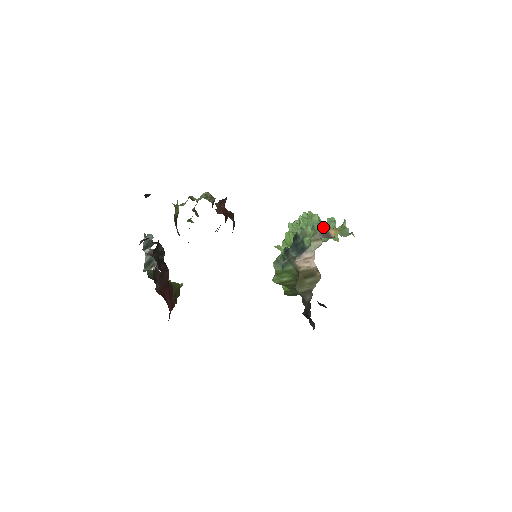
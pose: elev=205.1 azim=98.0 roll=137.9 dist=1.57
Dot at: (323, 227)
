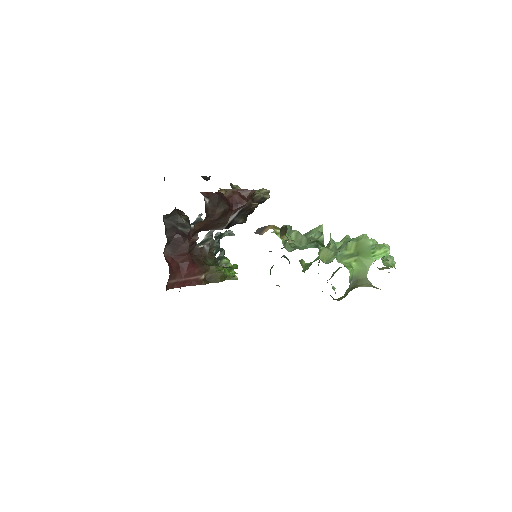
Dot at: occluded
